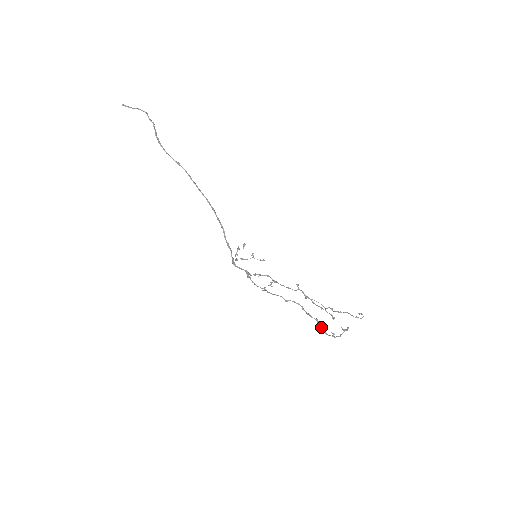
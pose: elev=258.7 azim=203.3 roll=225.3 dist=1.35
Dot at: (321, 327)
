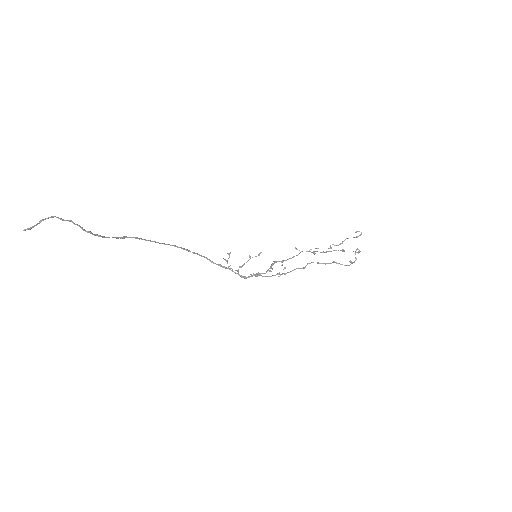
Dot at: occluded
